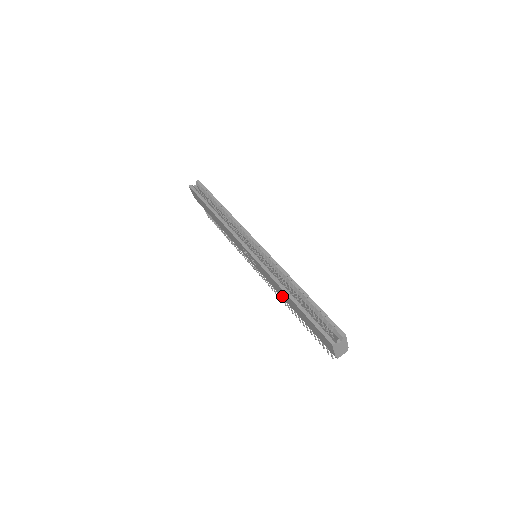
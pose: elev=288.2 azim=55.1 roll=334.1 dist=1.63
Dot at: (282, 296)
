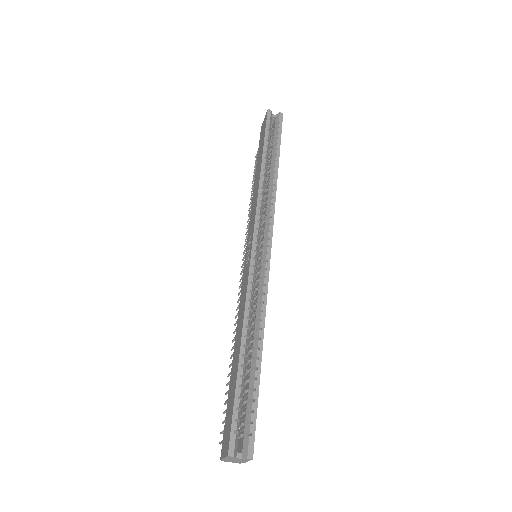
Dot at: (237, 329)
